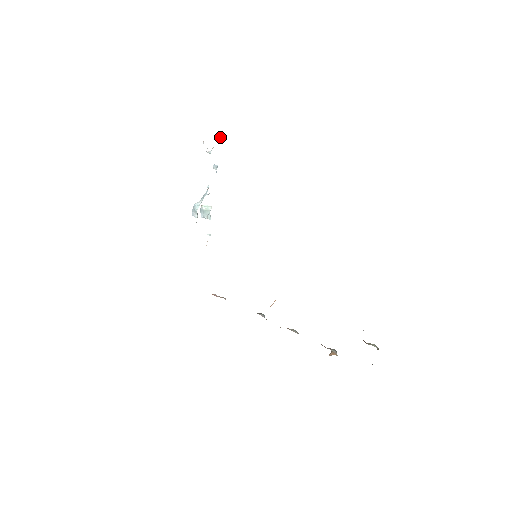
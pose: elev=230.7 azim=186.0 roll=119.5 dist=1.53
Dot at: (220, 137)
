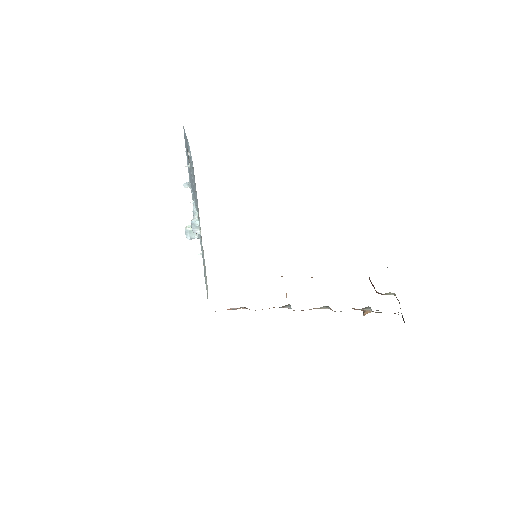
Dot at: occluded
